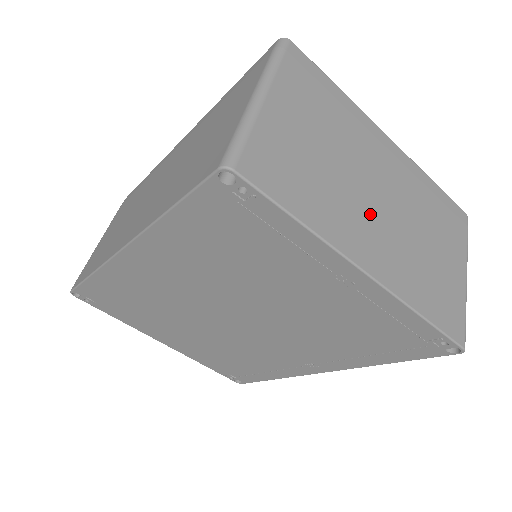
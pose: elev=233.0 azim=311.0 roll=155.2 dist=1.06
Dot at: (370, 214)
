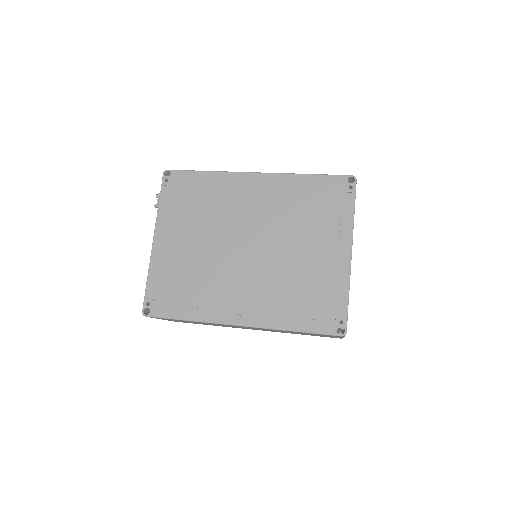
Dot at: occluded
